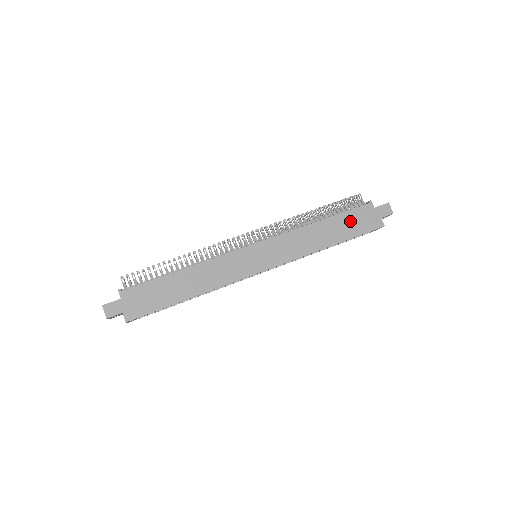
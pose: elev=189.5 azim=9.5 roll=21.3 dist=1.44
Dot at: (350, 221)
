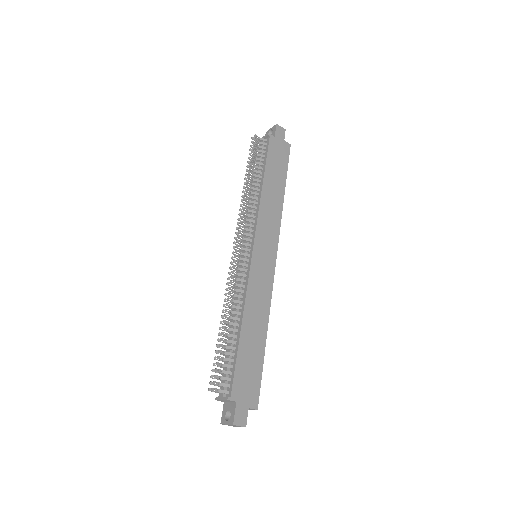
Dot at: (275, 163)
